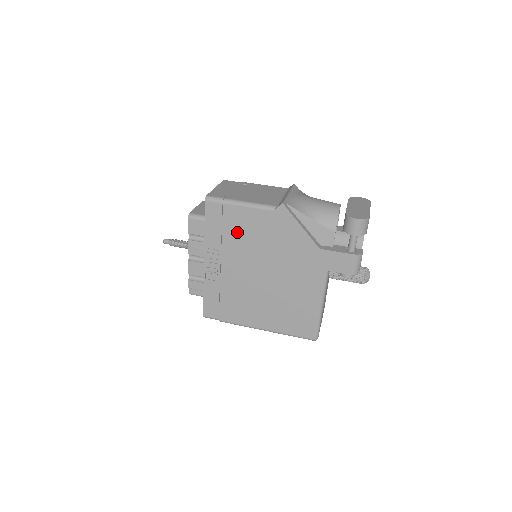
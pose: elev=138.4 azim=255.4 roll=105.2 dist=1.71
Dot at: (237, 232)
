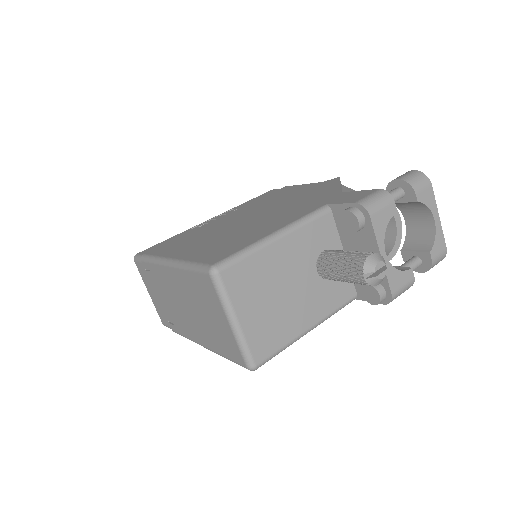
Dot at: (271, 197)
